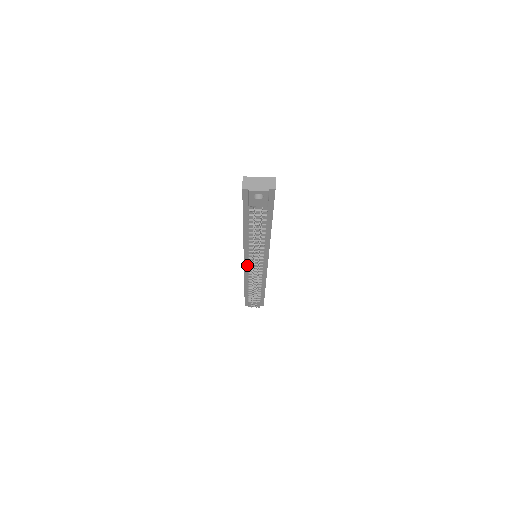
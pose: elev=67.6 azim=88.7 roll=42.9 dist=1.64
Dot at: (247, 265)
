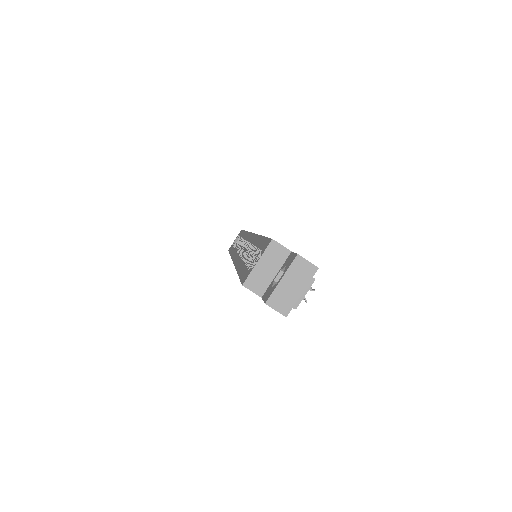
Dot at: occluded
